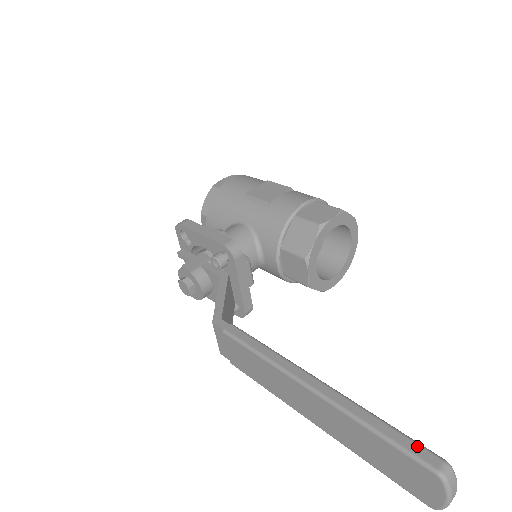
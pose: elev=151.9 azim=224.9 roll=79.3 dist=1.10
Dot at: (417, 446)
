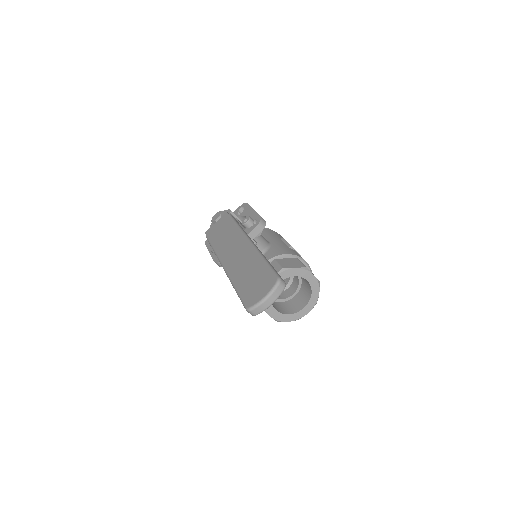
Dot at: occluded
